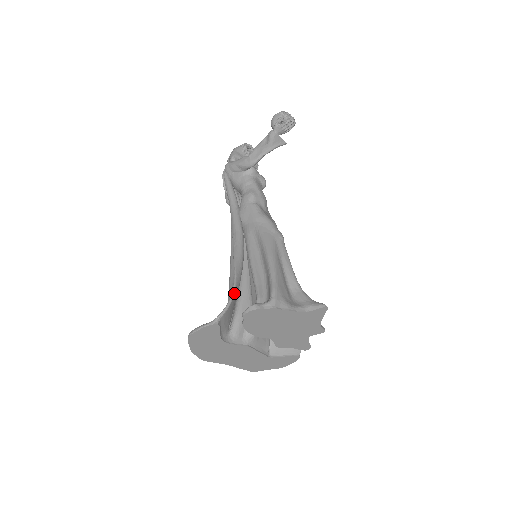
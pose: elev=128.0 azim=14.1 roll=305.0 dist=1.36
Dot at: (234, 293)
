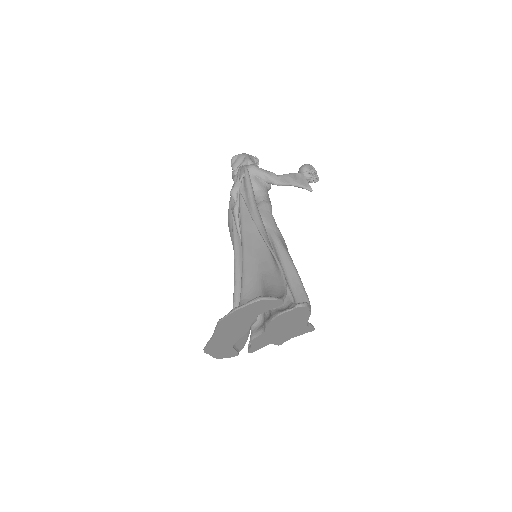
Dot at: occluded
